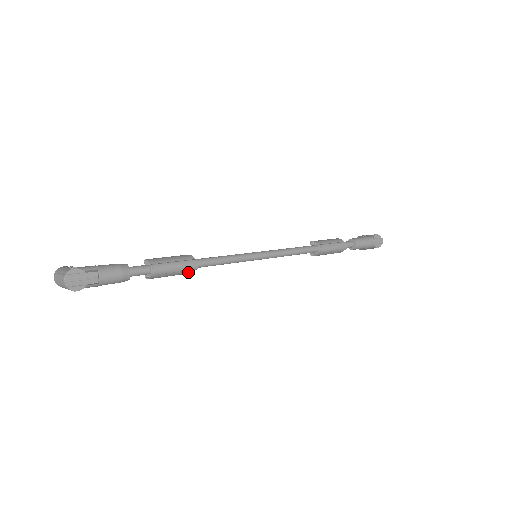
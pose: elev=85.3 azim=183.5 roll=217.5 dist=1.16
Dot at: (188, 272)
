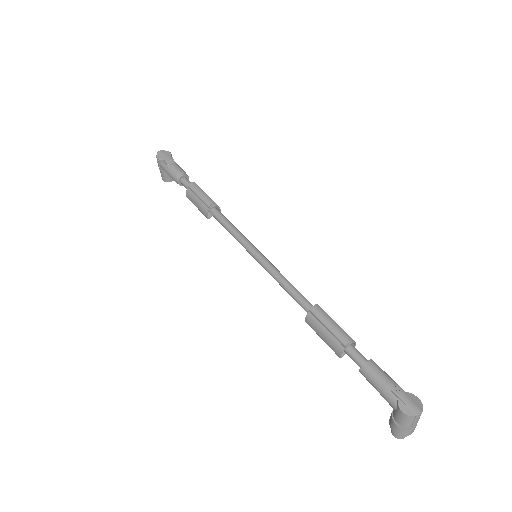
Dot at: (205, 209)
